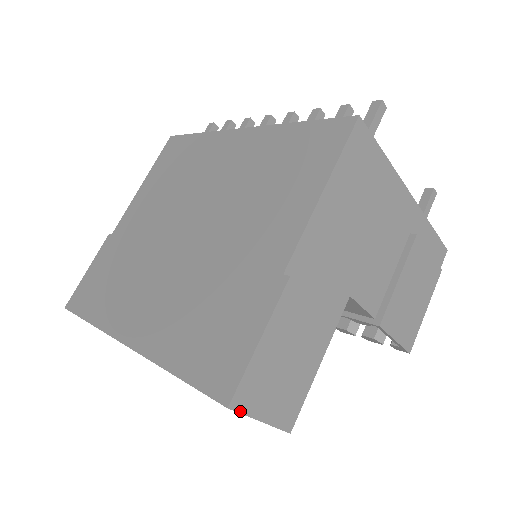
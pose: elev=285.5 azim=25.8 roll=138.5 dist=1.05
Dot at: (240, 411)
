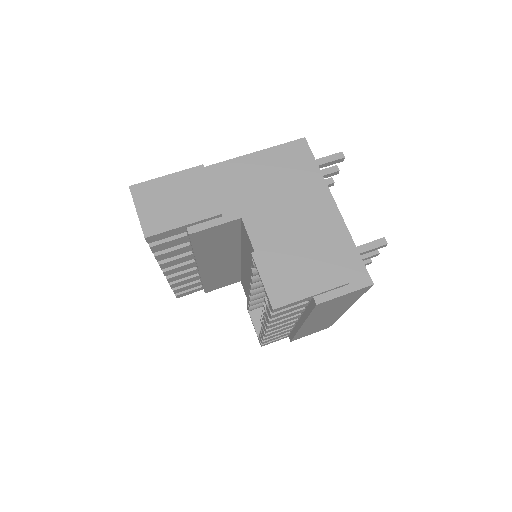
Dot at: (132, 194)
